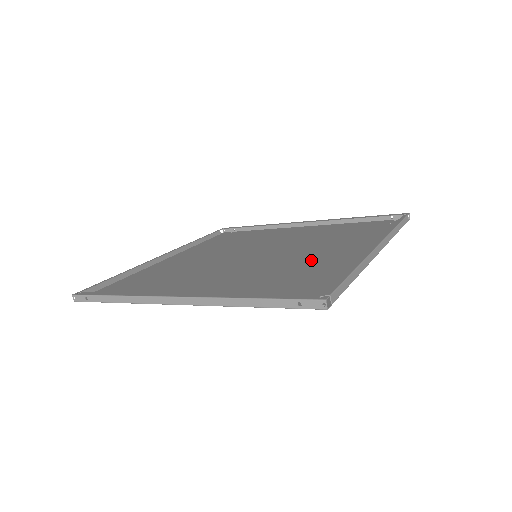
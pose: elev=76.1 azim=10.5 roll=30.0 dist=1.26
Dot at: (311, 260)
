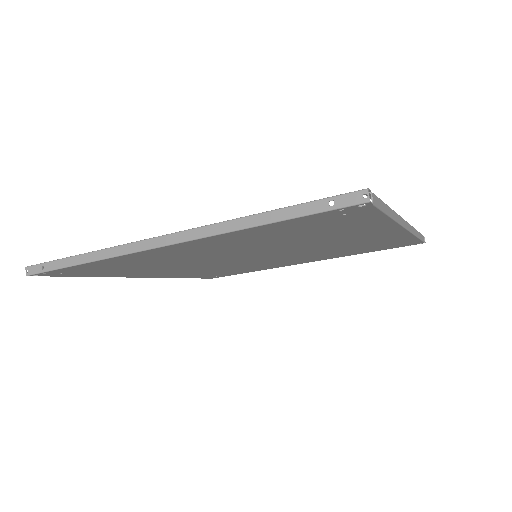
Dot at: occluded
